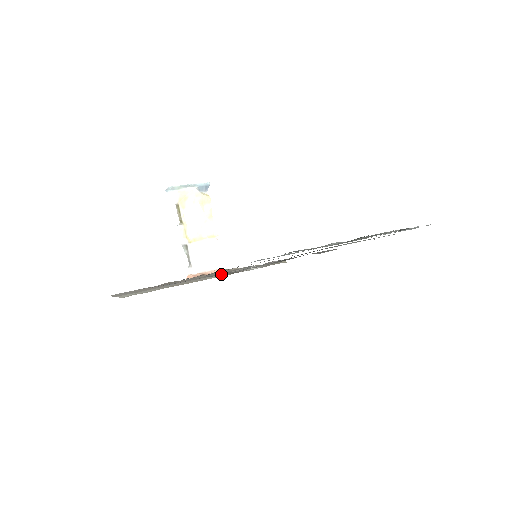
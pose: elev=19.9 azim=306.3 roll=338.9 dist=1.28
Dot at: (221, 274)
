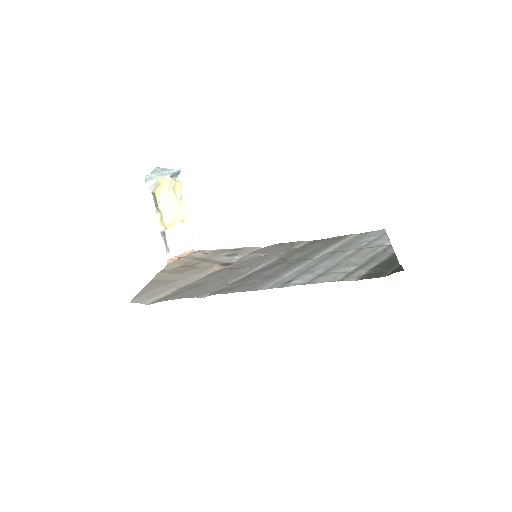
Dot at: (237, 278)
